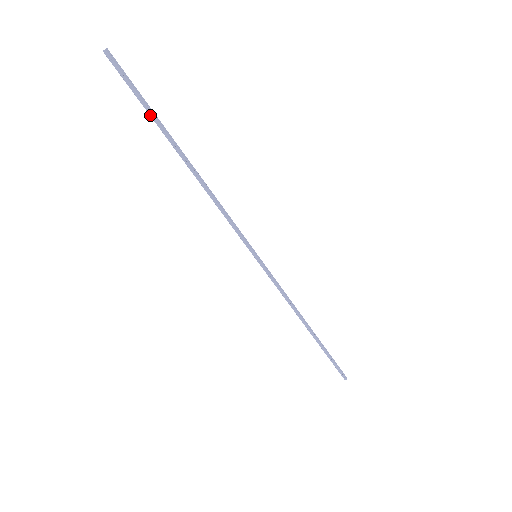
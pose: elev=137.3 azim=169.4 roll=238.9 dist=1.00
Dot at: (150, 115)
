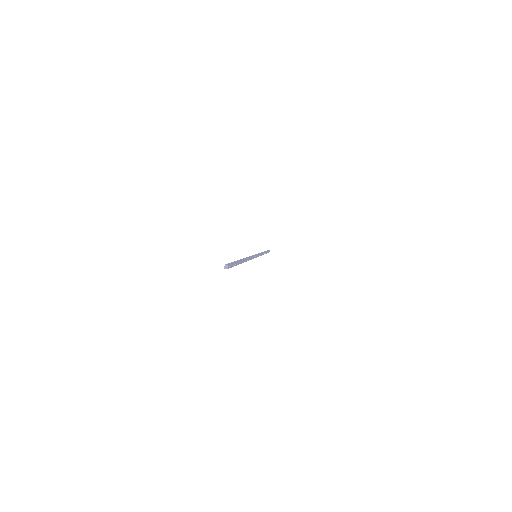
Dot at: occluded
